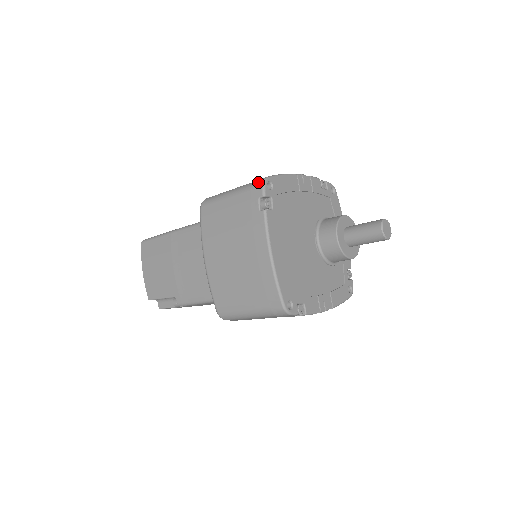
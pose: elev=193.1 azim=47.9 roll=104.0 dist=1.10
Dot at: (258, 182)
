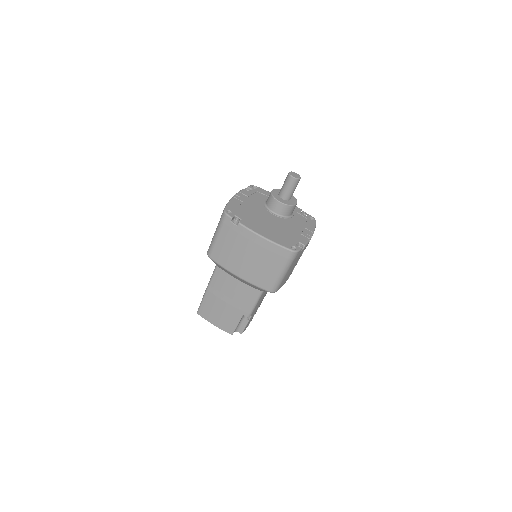
Dot at: (223, 216)
